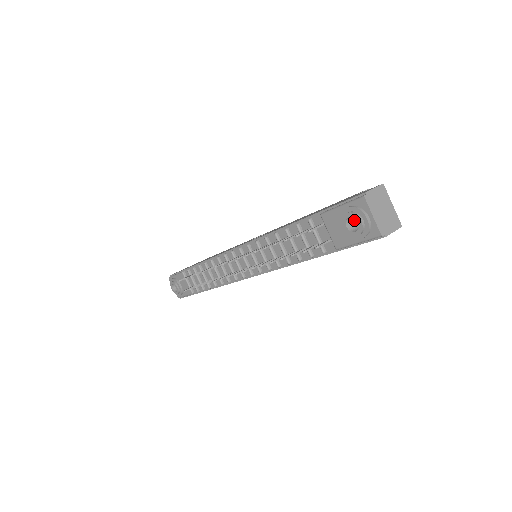
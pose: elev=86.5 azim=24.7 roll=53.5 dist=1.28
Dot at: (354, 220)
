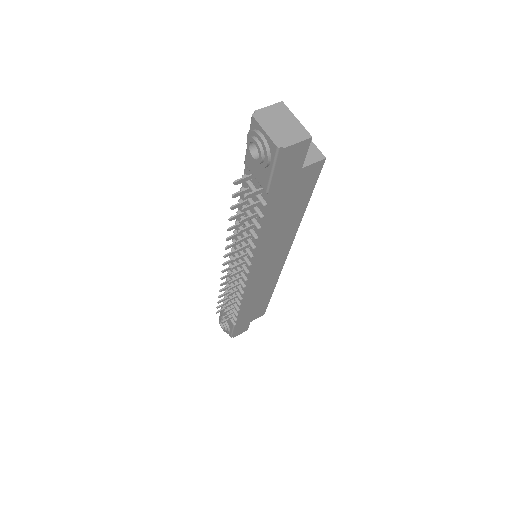
Dot at: occluded
